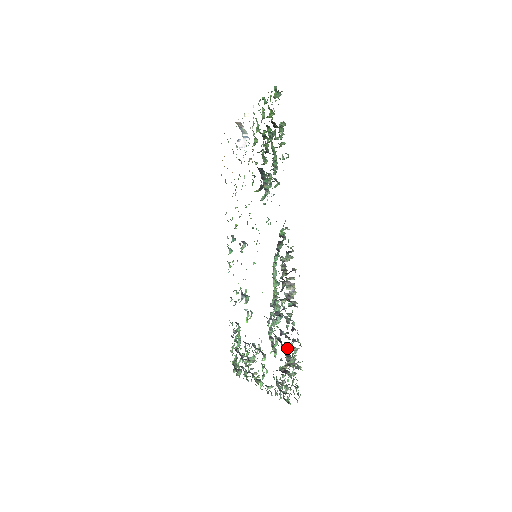
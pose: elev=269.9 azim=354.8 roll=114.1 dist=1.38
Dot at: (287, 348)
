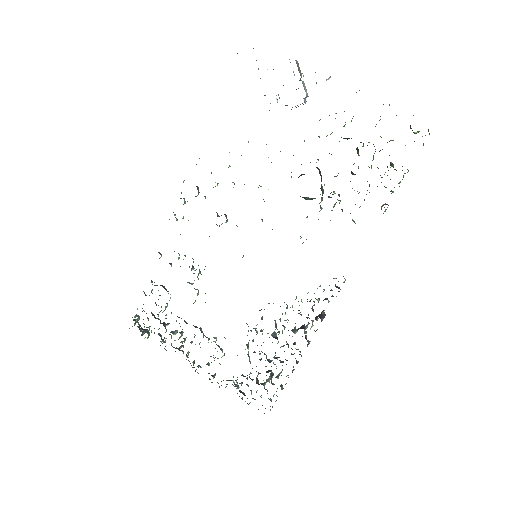
Dot at: (280, 373)
